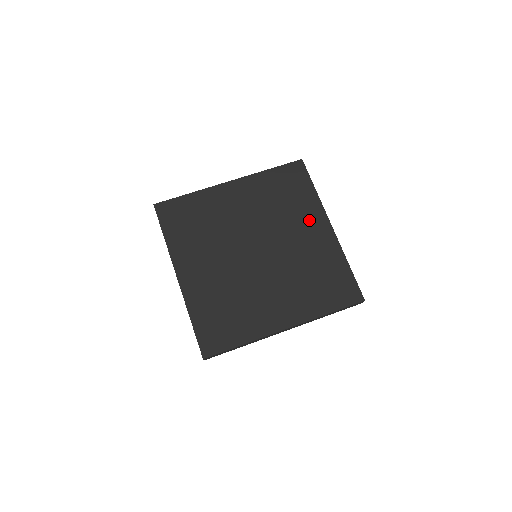
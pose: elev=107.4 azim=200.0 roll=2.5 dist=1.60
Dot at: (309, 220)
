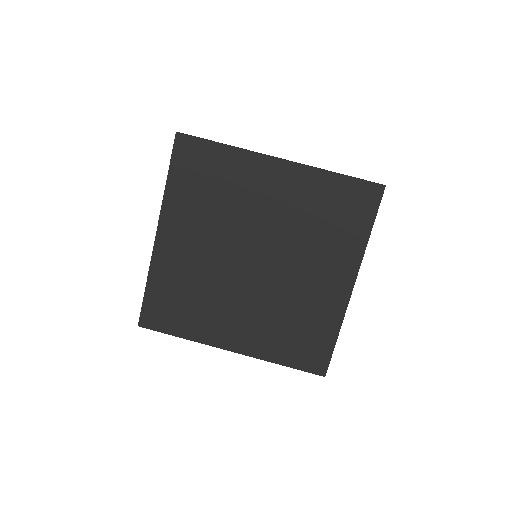
Dot at: (256, 180)
